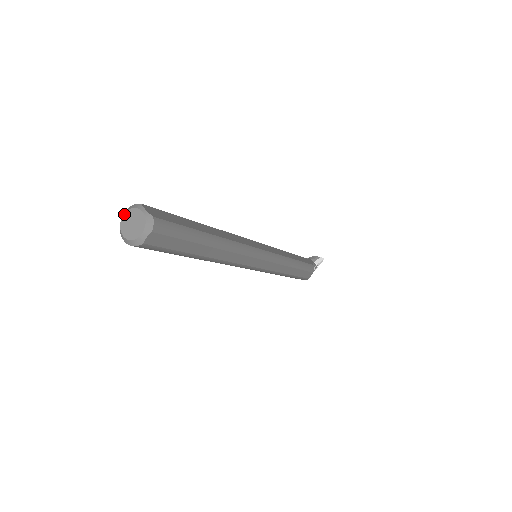
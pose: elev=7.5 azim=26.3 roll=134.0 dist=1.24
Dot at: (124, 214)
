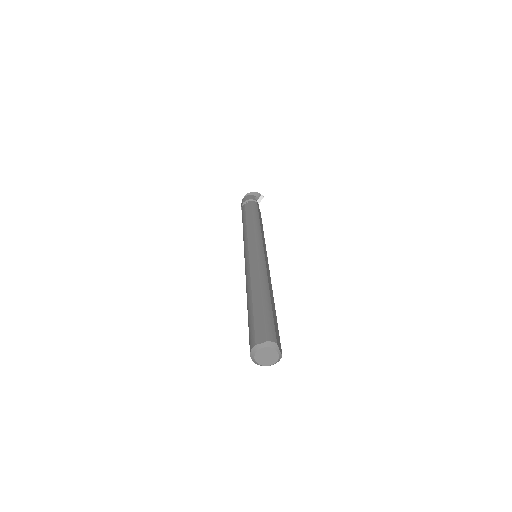
Dot at: (262, 348)
